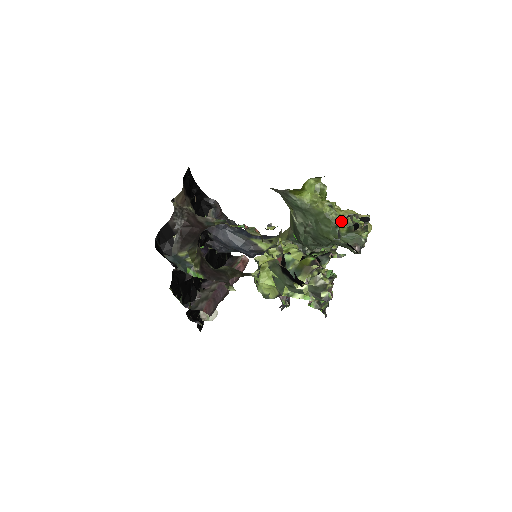
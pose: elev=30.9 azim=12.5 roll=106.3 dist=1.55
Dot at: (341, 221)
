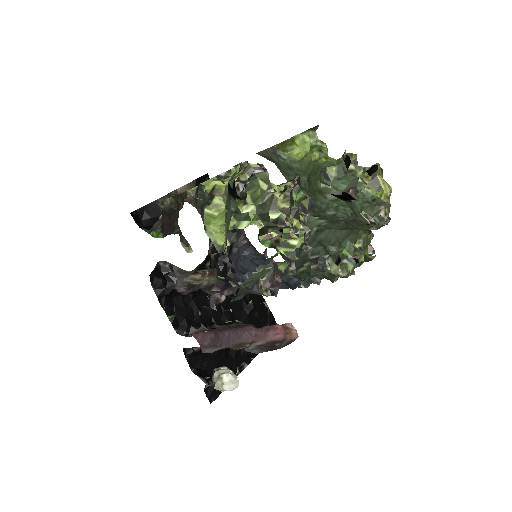
Dot at: (332, 164)
